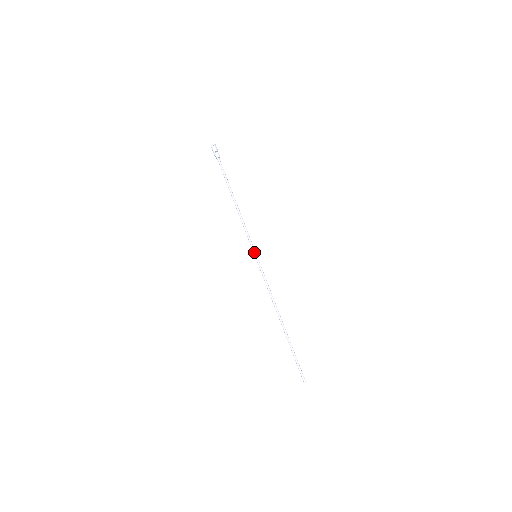
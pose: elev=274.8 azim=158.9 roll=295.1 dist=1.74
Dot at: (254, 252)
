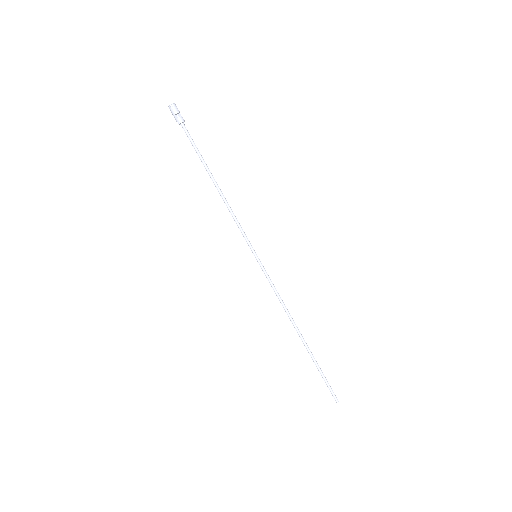
Dot at: (252, 252)
